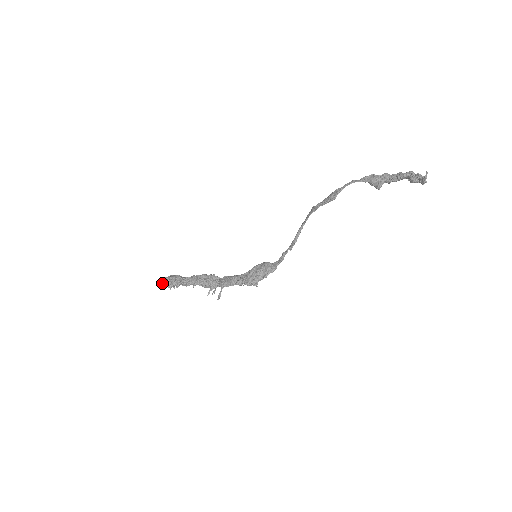
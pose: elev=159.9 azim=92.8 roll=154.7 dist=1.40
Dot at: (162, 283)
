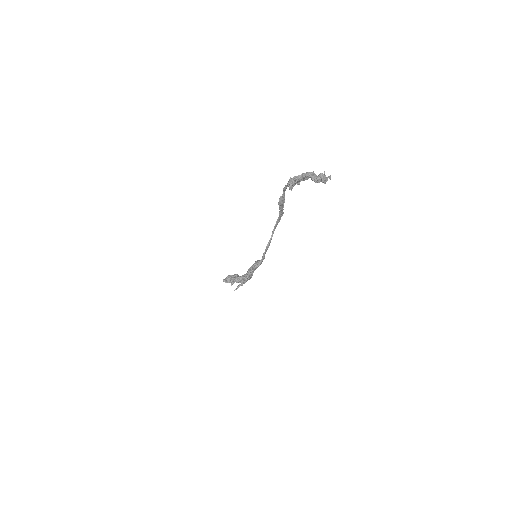
Dot at: occluded
